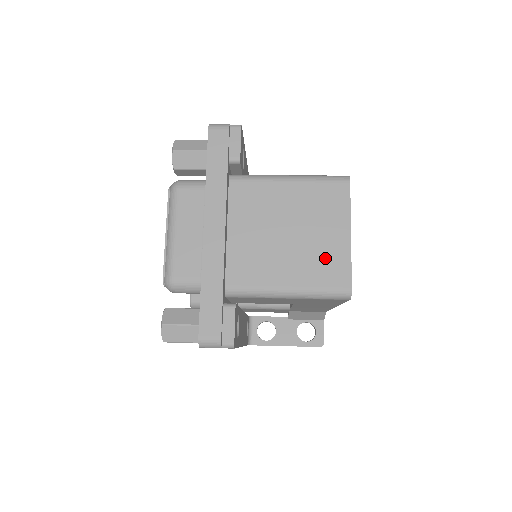
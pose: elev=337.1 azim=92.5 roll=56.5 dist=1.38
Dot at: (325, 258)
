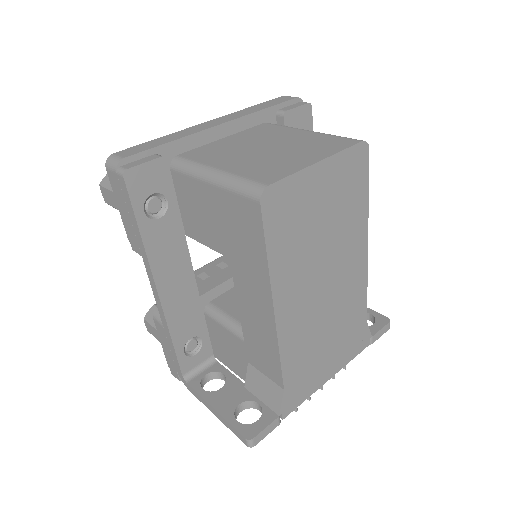
Dot at: (274, 165)
